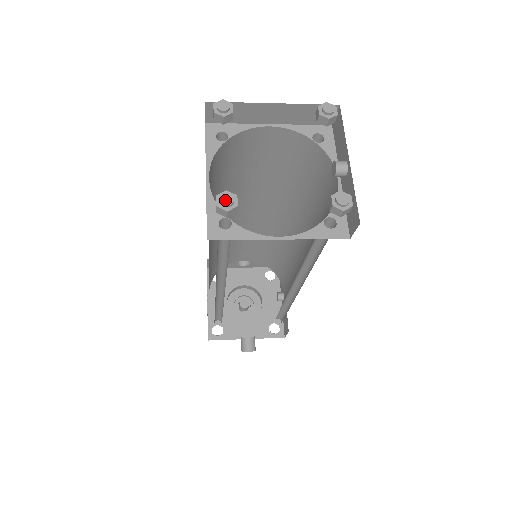
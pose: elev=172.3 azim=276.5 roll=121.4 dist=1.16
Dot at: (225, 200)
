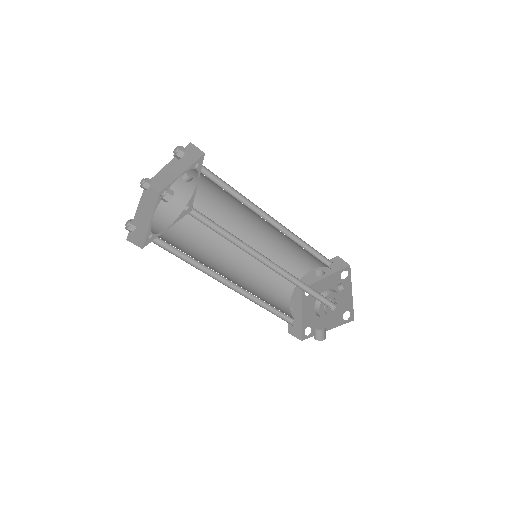
Dot at: (126, 224)
